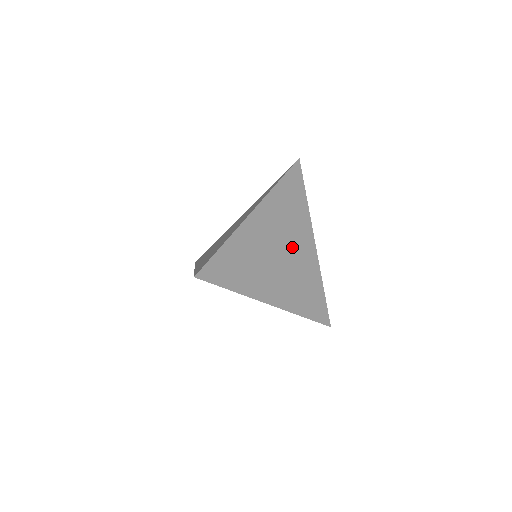
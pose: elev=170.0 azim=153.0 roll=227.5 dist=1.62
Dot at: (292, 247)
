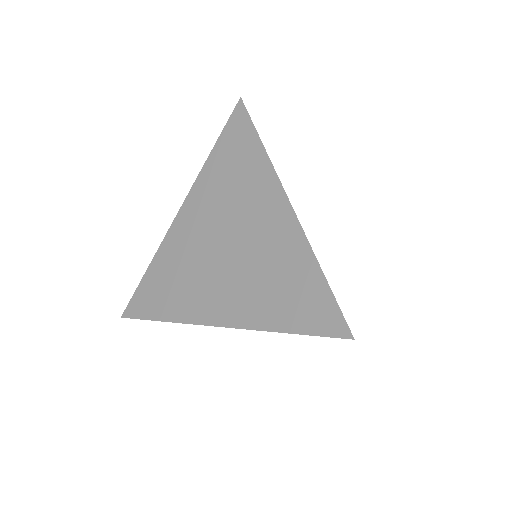
Dot at: occluded
